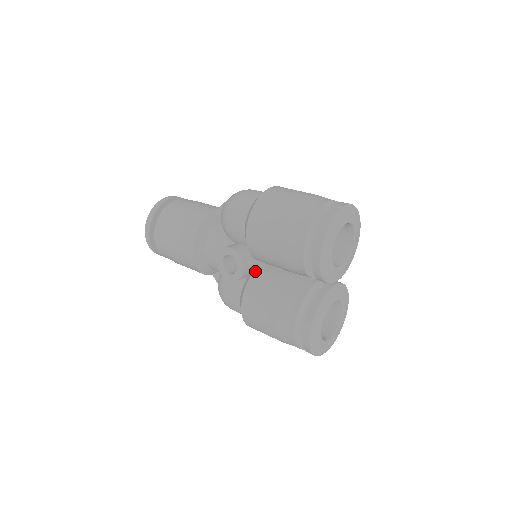
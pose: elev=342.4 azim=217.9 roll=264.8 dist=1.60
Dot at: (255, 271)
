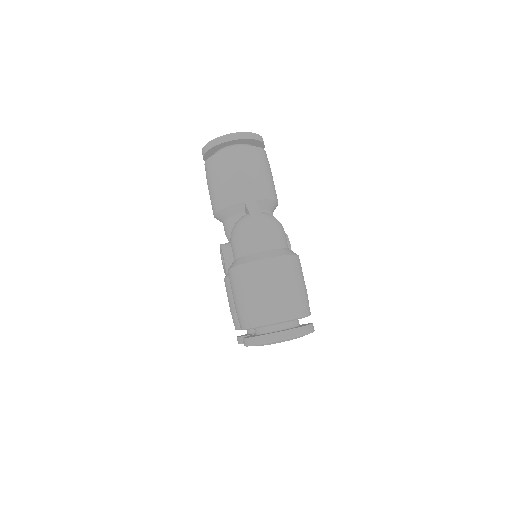
Dot at: occluded
